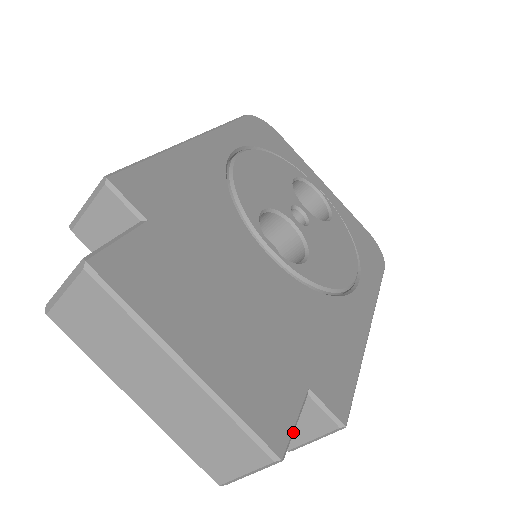
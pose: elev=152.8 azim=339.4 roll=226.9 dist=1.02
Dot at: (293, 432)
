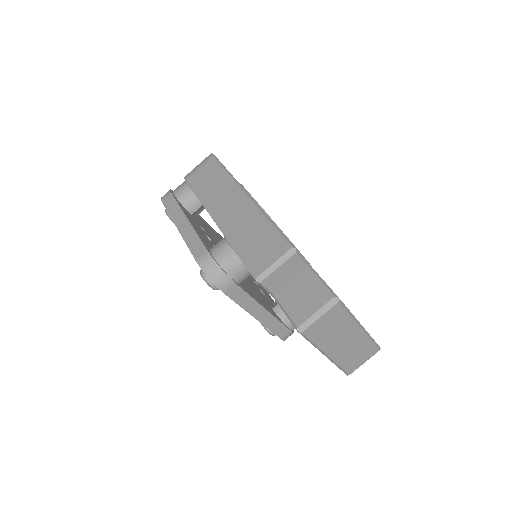
Dot at: occluded
